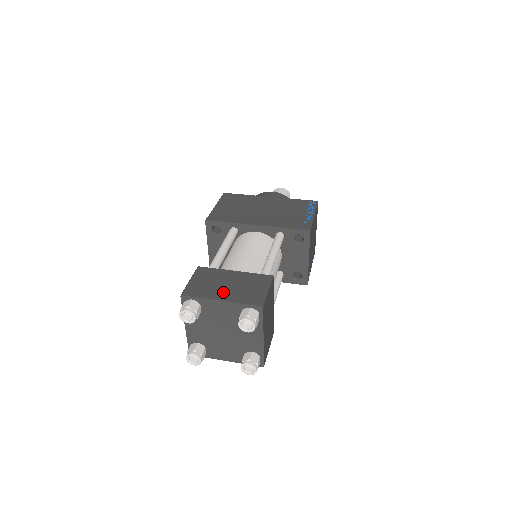
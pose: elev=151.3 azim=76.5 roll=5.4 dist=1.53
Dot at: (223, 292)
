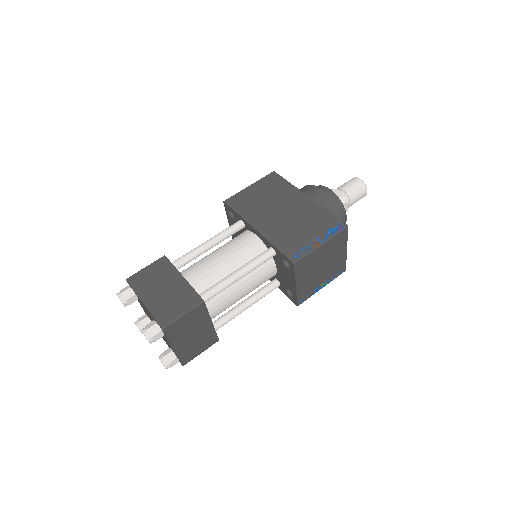
Dot at: (152, 295)
